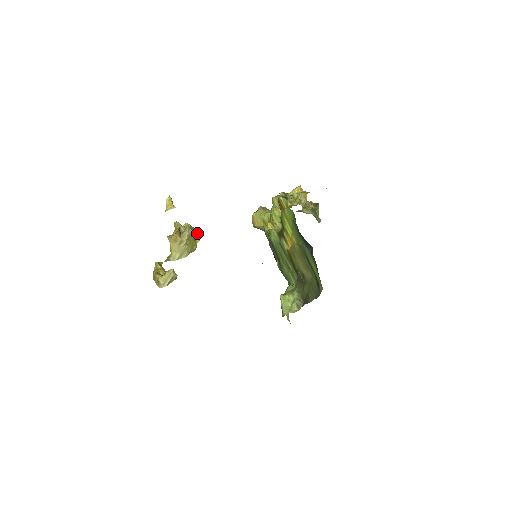
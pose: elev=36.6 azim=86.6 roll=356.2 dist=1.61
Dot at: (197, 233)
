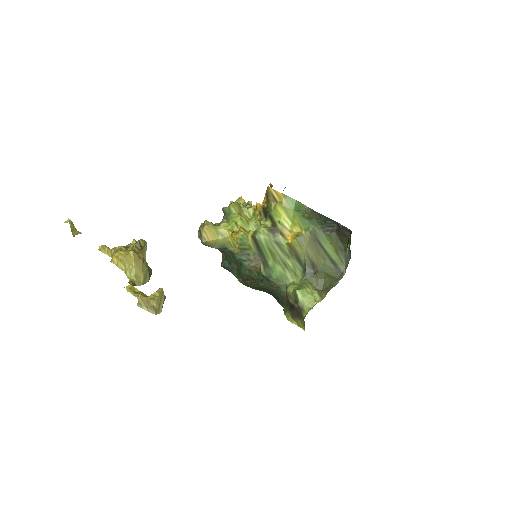
Dot at: occluded
